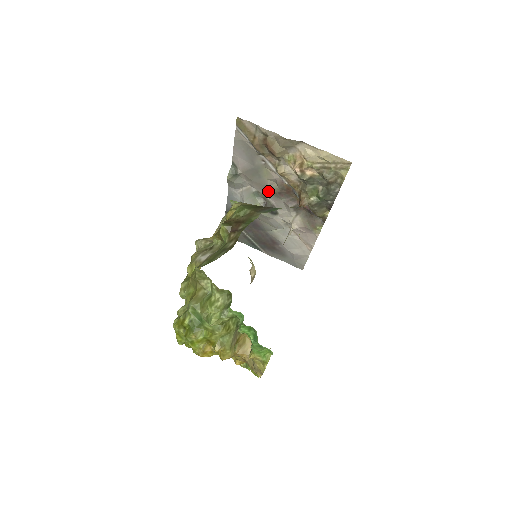
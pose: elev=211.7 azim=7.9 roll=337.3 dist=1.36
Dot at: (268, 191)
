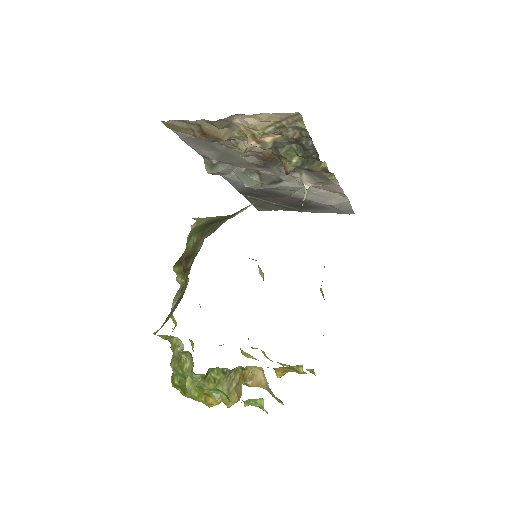
Dot at: (254, 166)
